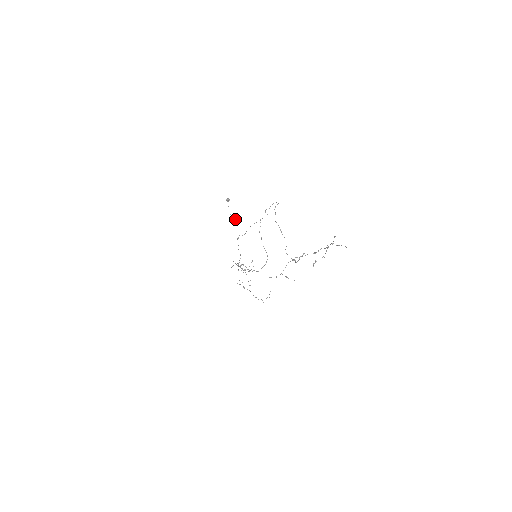
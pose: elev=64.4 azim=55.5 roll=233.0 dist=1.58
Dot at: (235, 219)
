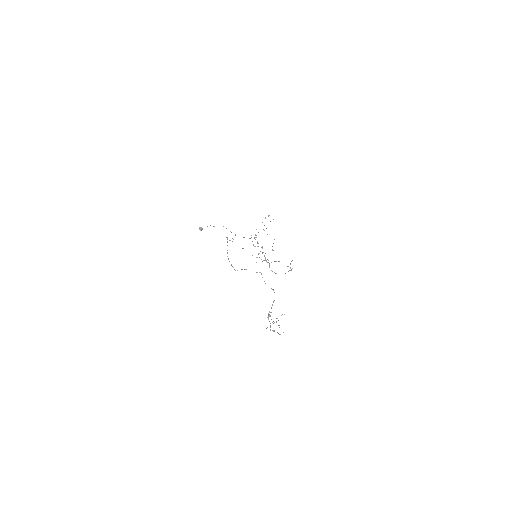
Dot at: occluded
